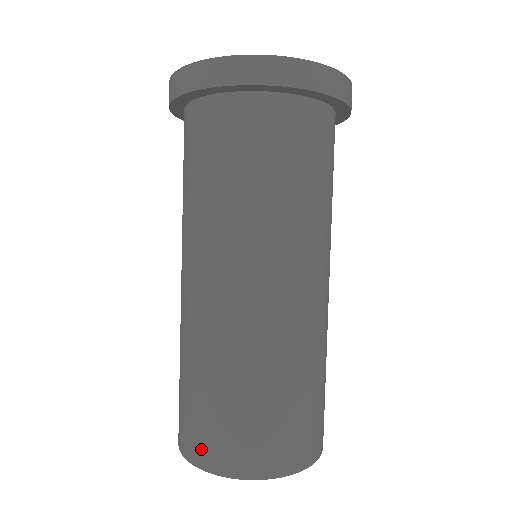
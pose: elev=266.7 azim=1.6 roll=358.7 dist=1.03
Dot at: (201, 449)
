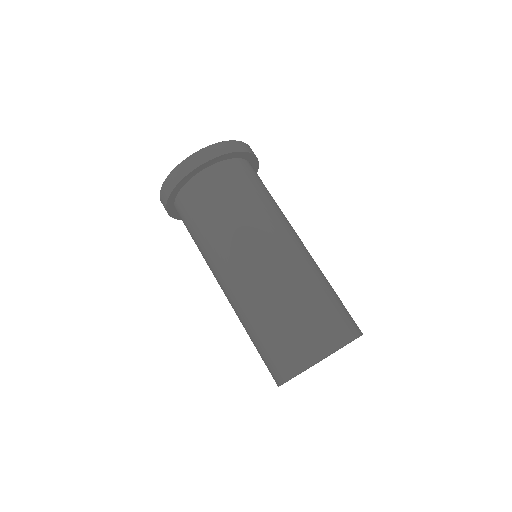
Dot at: (286, 365)
